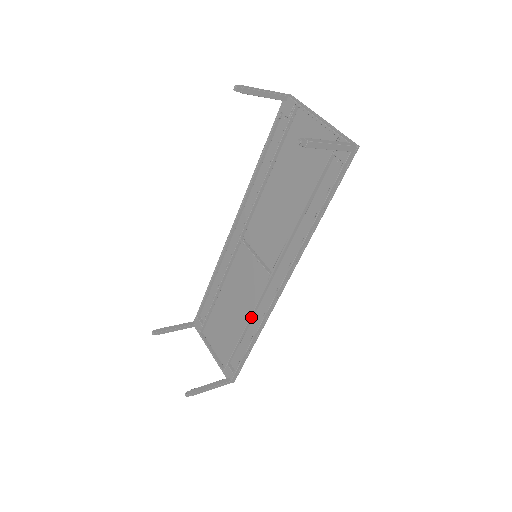
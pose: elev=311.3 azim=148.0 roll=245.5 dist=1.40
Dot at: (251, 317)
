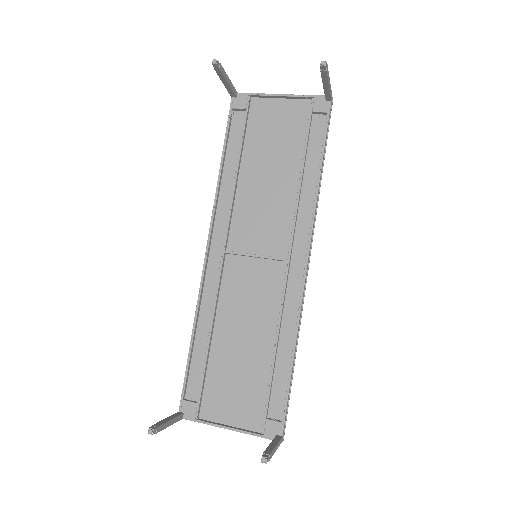
Dot at: (279, 327)
